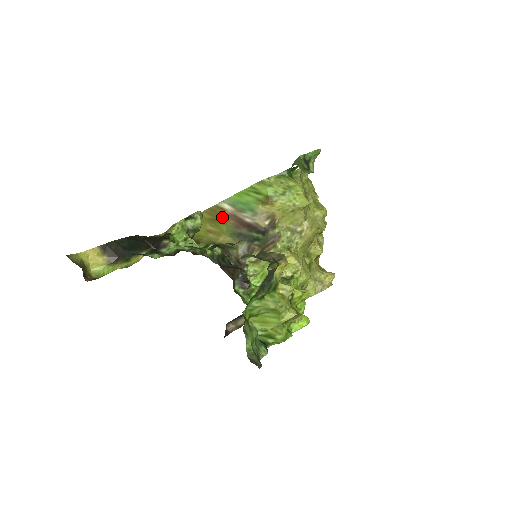
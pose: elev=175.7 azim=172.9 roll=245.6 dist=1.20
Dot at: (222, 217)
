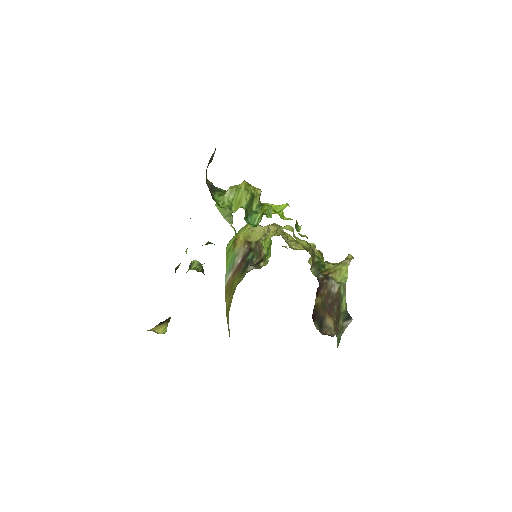
Dot at: (231, 282)
